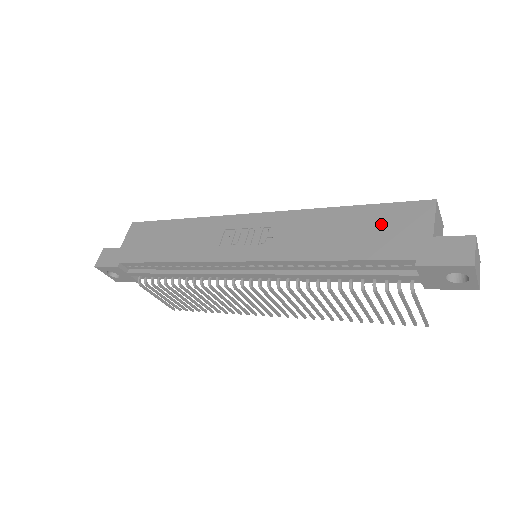
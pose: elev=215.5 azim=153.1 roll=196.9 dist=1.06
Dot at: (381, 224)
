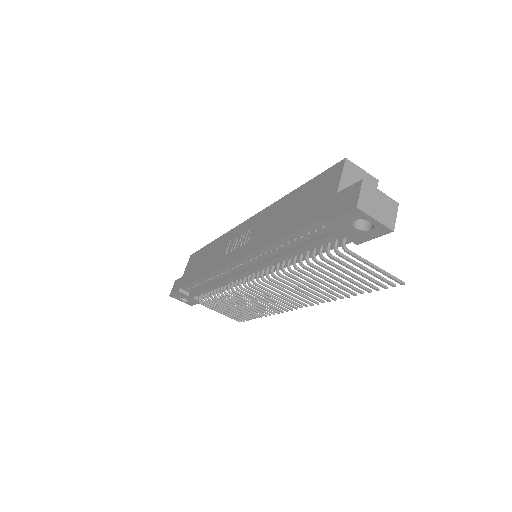
Dot at: (309, 196)
